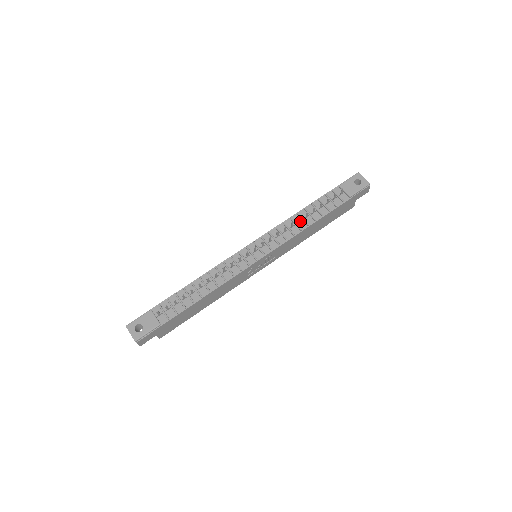
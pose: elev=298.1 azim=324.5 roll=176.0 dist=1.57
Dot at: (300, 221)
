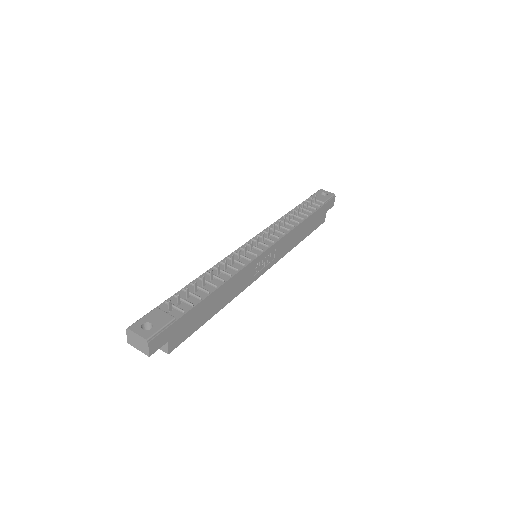
Dot at: (289, 221)
